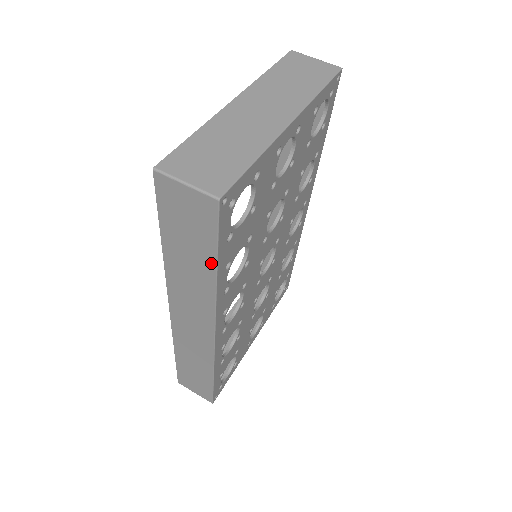
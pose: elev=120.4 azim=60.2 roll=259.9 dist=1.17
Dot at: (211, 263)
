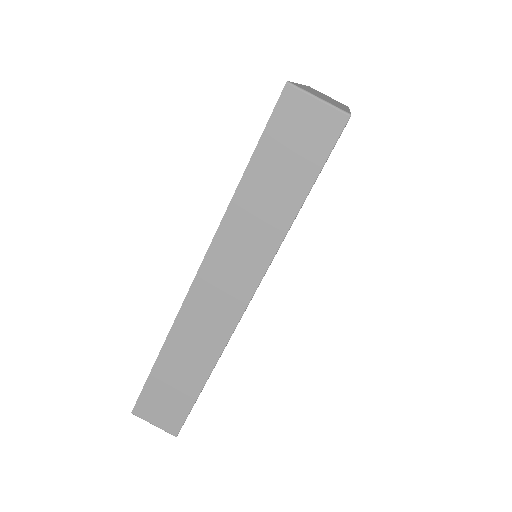
Dot at: (300, 195)
